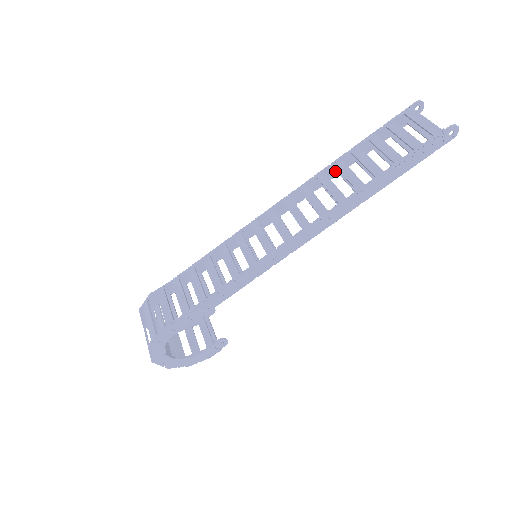
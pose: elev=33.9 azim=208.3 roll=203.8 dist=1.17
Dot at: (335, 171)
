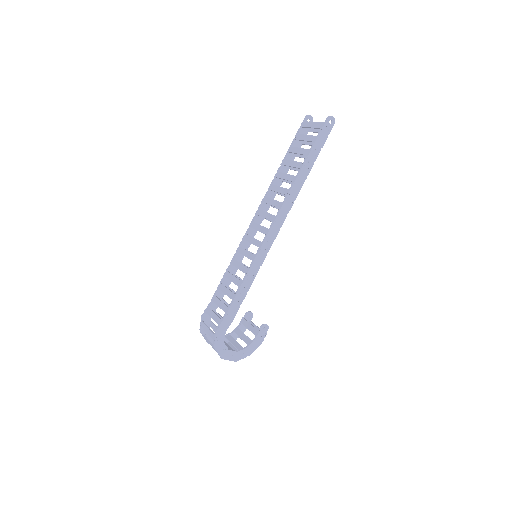
Dot at: (279, 181)
